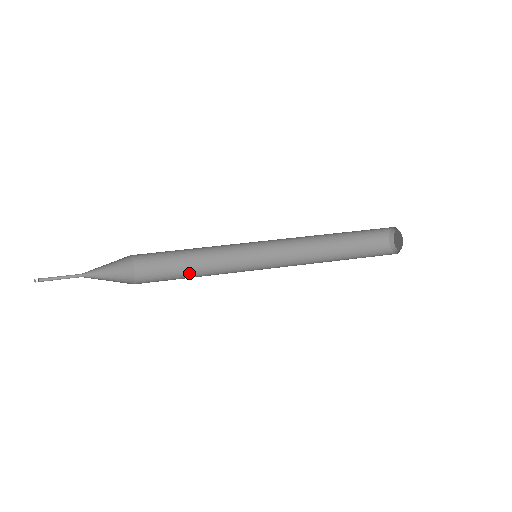
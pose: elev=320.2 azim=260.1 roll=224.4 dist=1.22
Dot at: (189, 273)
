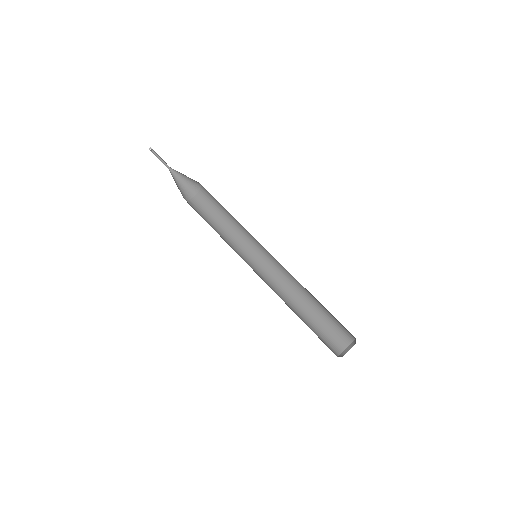
Dot at: (215, 227)
